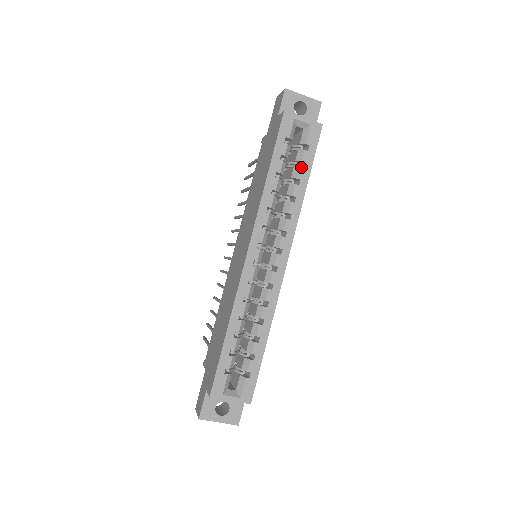
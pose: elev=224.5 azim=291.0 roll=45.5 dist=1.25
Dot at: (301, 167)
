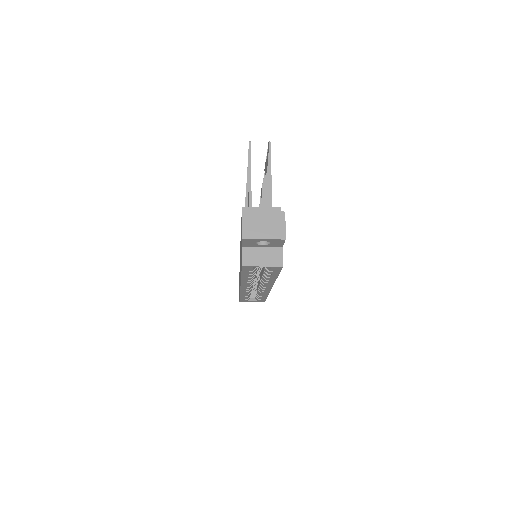
Dot at: (269, 275)
